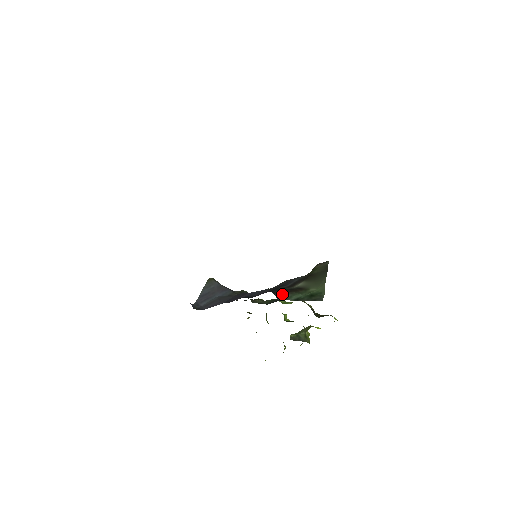
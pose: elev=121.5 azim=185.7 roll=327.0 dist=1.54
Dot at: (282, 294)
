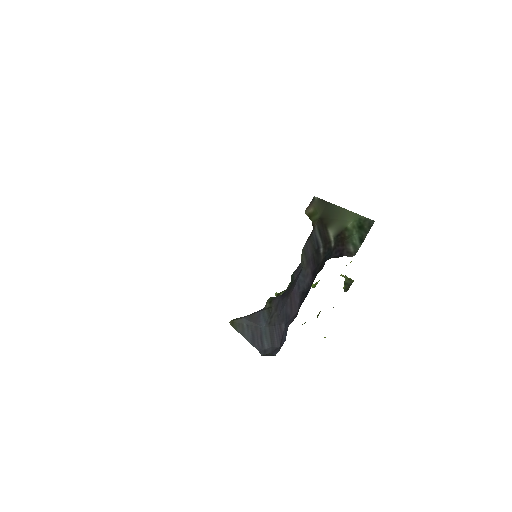
Dot at: (346, 250)
